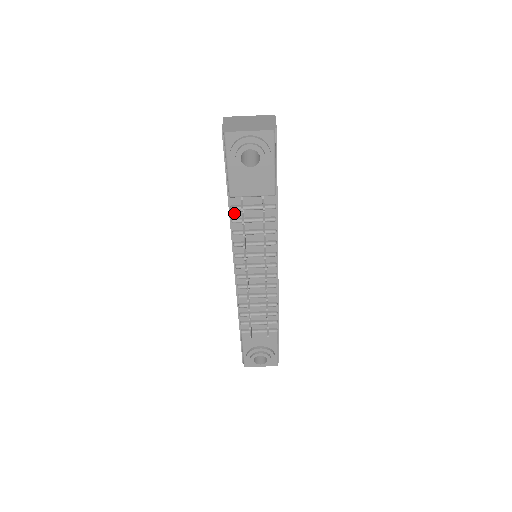
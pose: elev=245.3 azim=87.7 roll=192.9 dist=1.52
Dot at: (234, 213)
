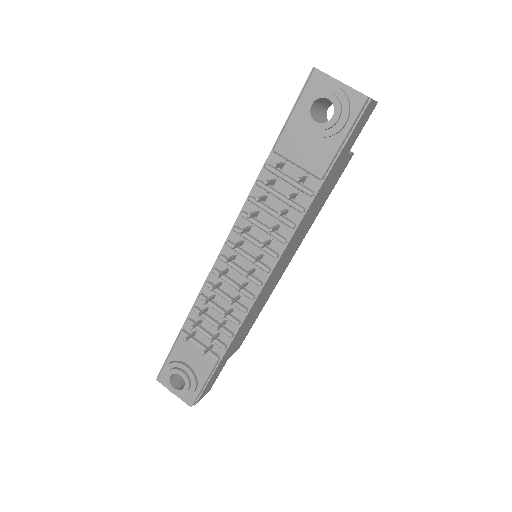
Dot at: (265, 175)
